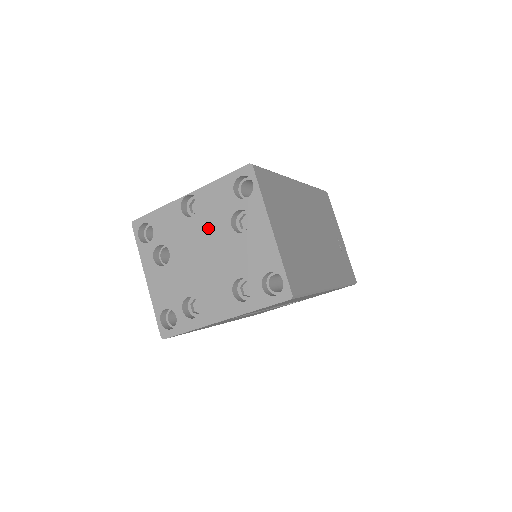
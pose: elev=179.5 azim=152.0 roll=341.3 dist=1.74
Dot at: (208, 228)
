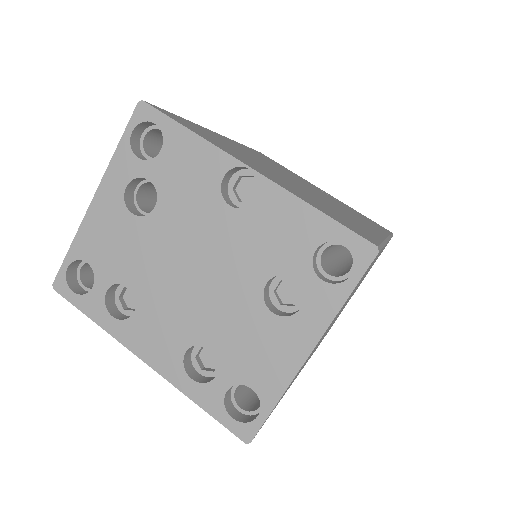
Dot at: (234, 247)
